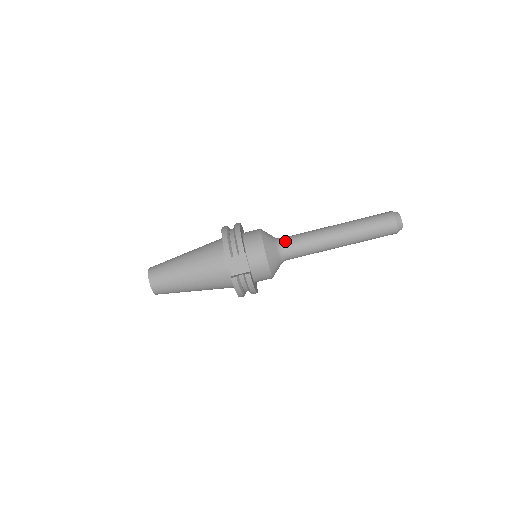
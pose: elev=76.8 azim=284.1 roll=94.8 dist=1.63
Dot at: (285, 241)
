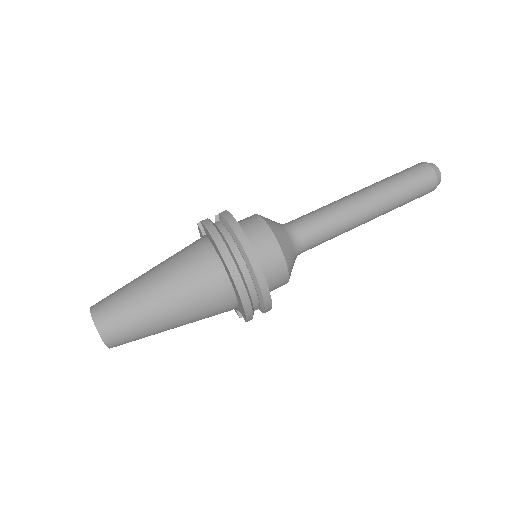
Dot at: occluded
